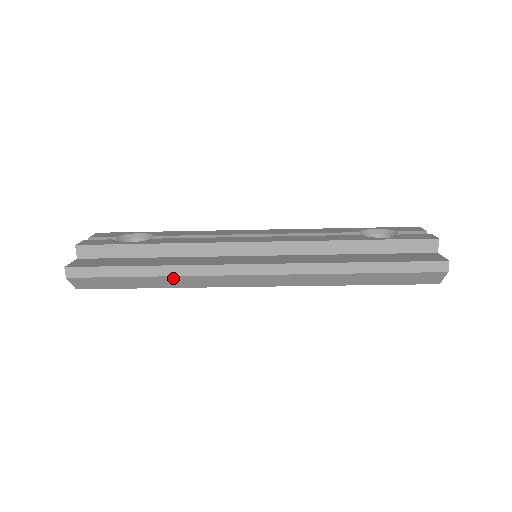
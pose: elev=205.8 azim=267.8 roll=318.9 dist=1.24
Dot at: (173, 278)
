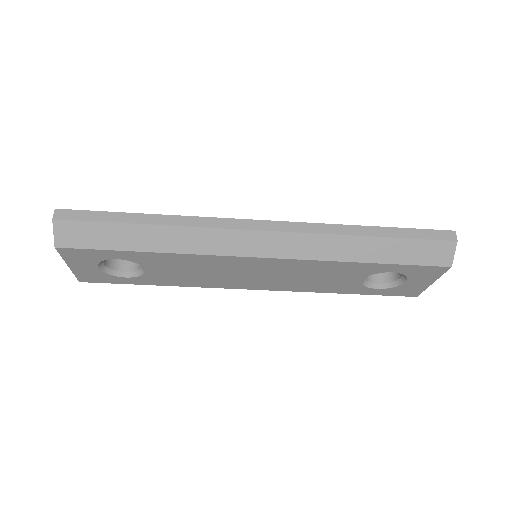
Dot at: (173, 230)
